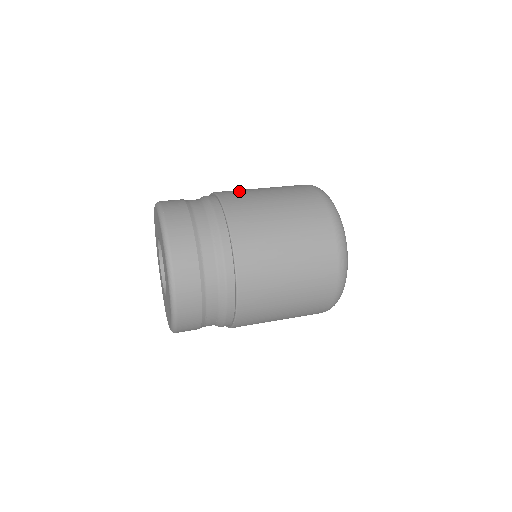
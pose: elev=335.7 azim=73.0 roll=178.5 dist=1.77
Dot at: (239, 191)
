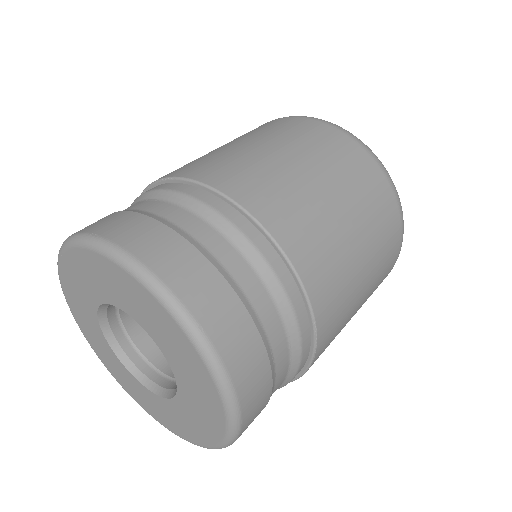
Dot at: (280, 193)
